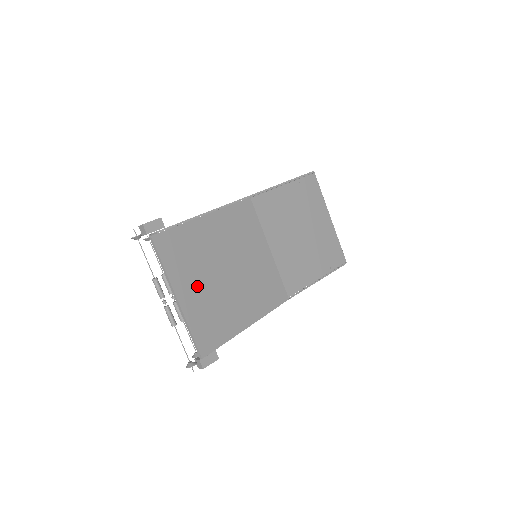
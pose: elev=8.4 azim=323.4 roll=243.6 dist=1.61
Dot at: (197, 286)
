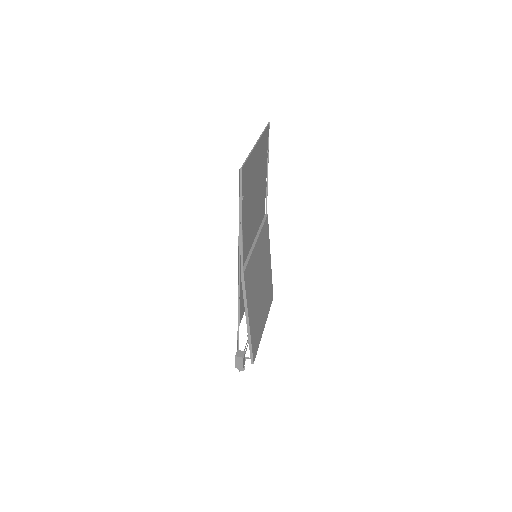
Dot at: (263, 314)
